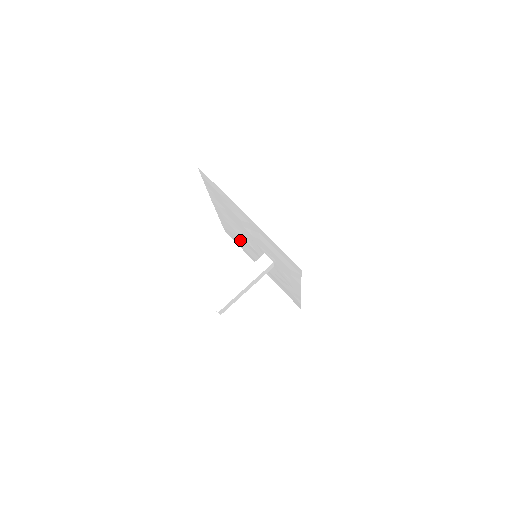
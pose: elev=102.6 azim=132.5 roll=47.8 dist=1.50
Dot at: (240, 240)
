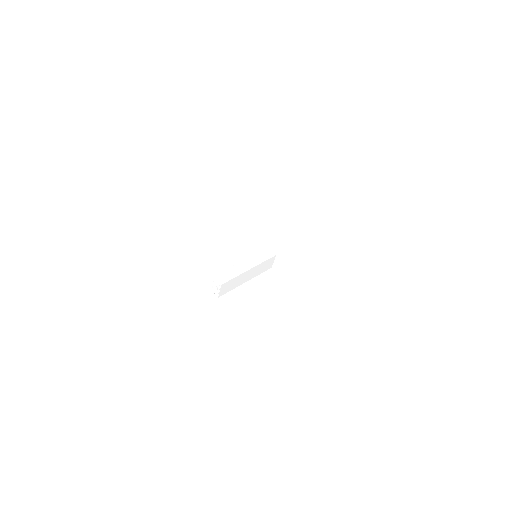
Dot at: (233, 257)
